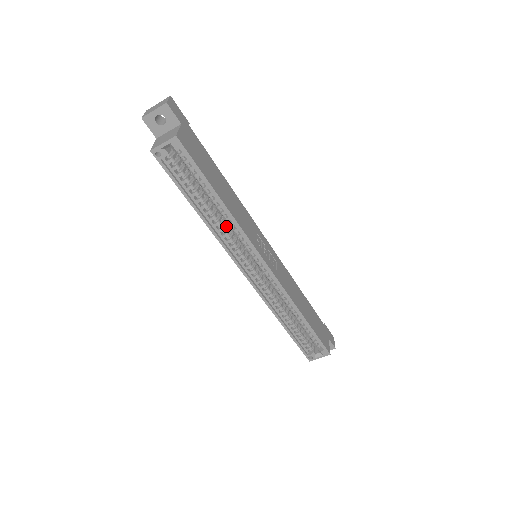
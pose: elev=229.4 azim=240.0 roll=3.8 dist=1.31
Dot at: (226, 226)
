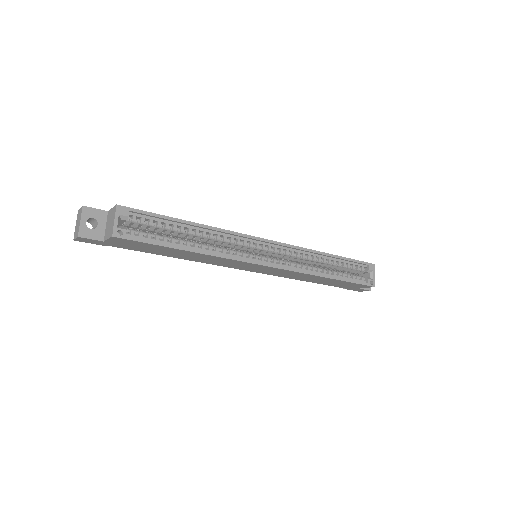
Dot at: (216, 246)
